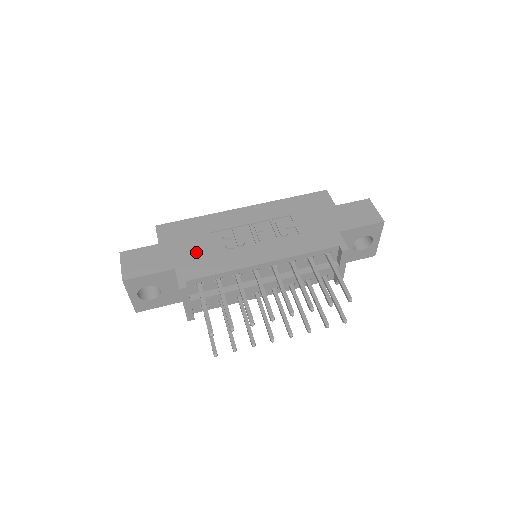
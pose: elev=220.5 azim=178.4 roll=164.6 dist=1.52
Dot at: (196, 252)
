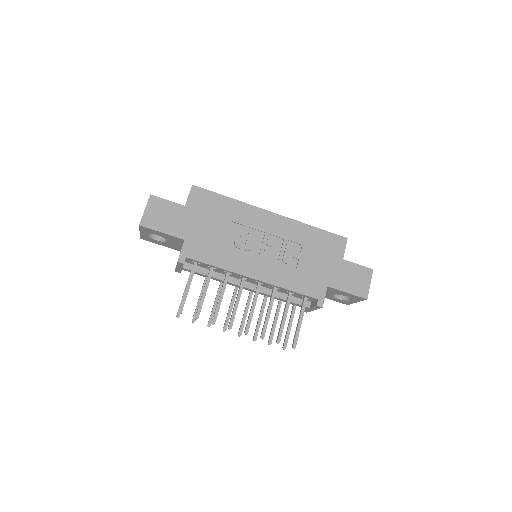
Dot at: (209, 234)
